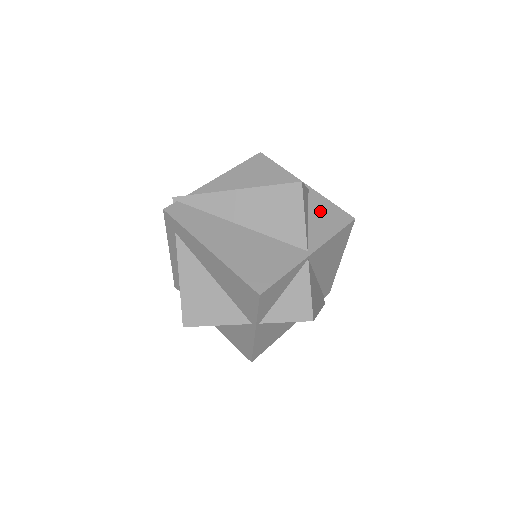
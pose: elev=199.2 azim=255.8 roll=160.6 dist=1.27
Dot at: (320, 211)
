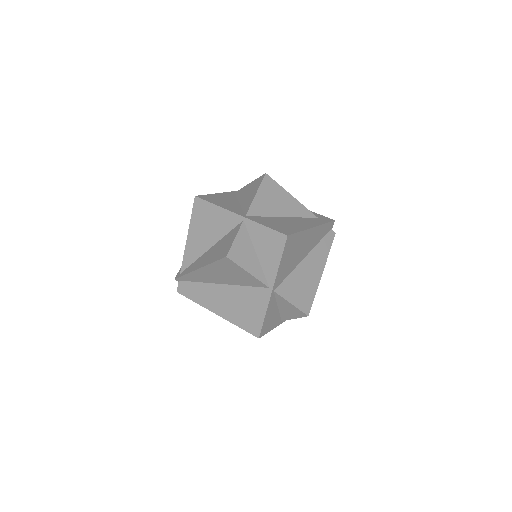
Dot at: (261, 242)
